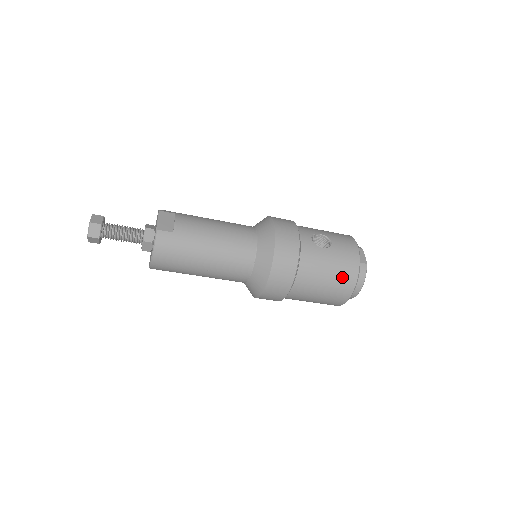
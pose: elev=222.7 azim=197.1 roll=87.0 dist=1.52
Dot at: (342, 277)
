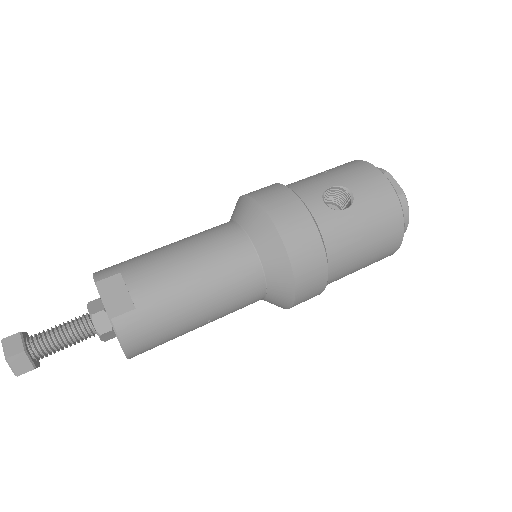
Dot at: (385, 233)
